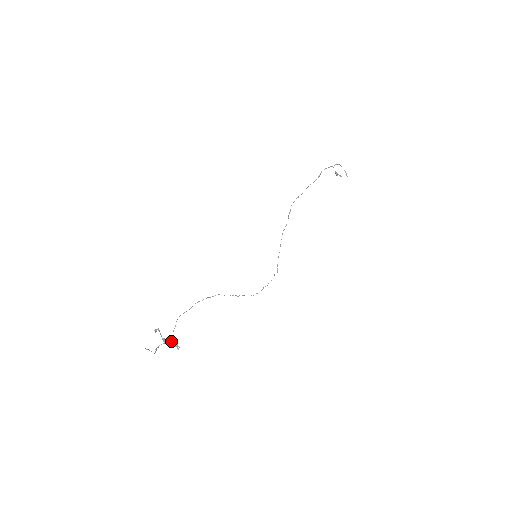
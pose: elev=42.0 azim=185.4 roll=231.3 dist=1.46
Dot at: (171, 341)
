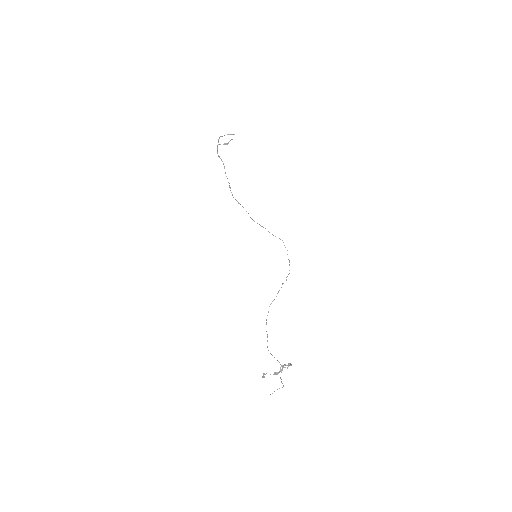
Dot at: occluded
